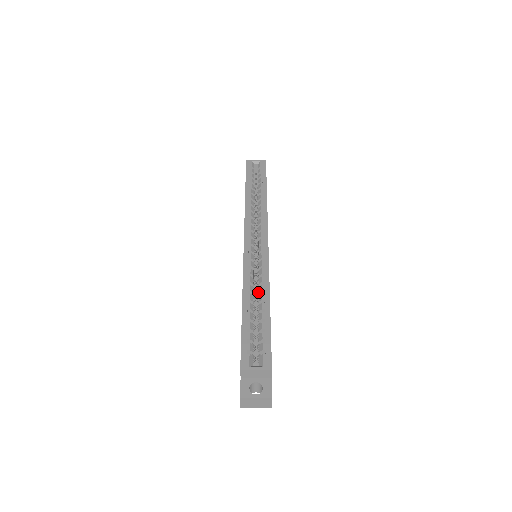
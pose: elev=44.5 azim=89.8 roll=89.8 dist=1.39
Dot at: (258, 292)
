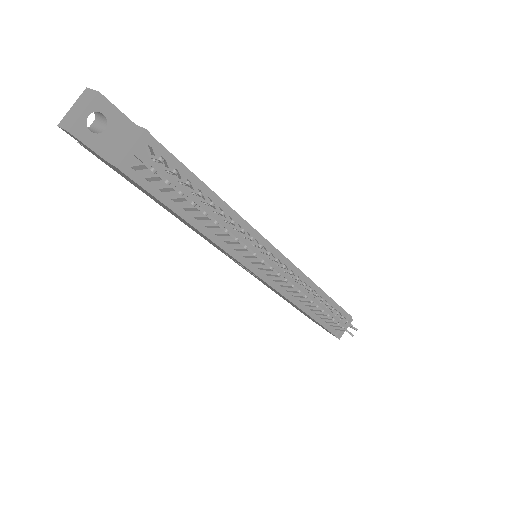
Dot at: occluded
